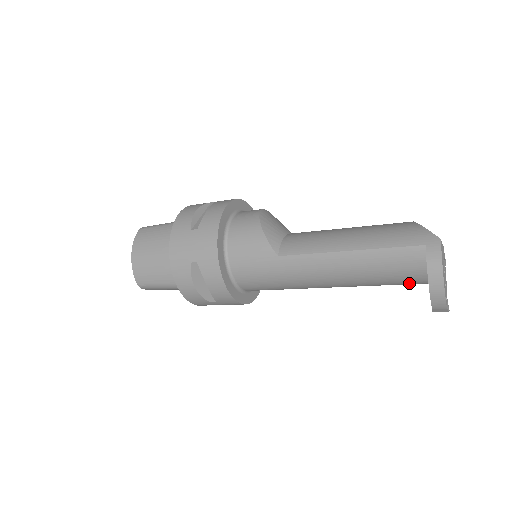
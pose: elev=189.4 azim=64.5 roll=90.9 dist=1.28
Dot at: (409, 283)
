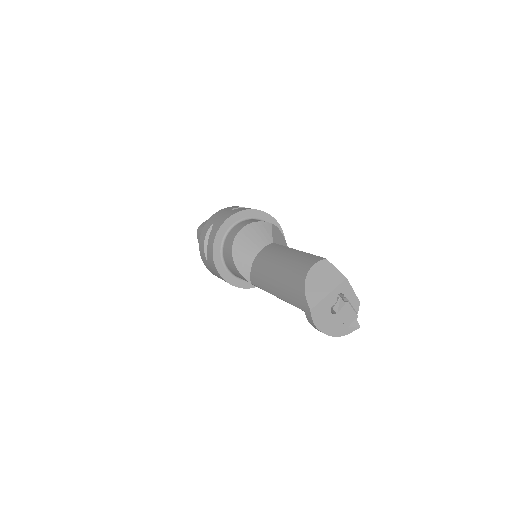
Dot at: occluded
